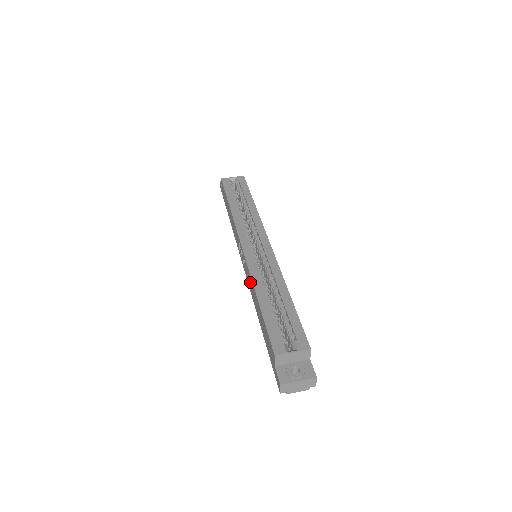
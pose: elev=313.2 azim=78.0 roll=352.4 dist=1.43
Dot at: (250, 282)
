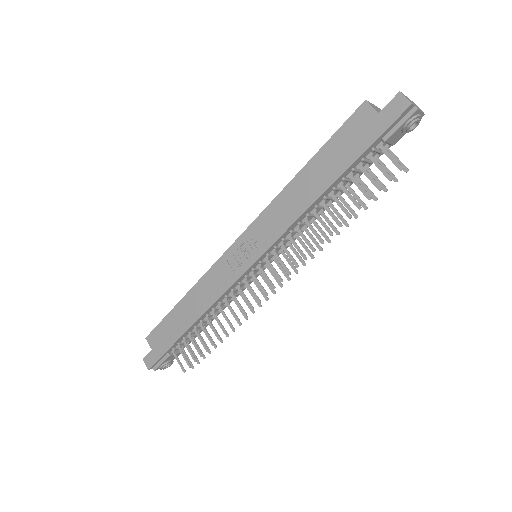
Dot at: (277, 213)
